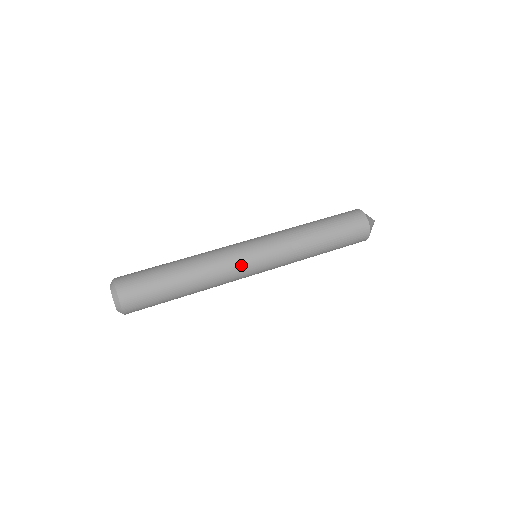
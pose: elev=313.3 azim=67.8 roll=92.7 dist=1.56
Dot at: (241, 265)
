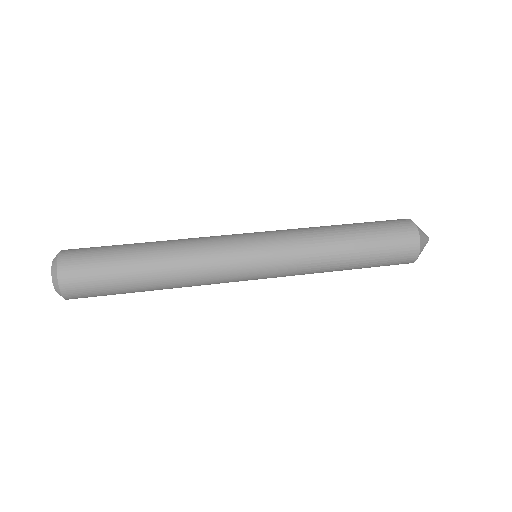
Dot at: (231, 272)
